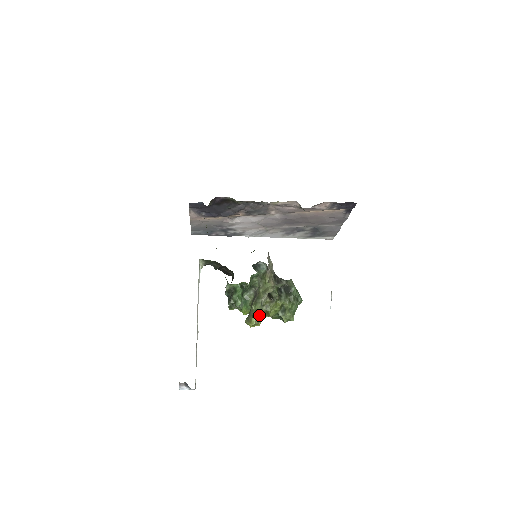
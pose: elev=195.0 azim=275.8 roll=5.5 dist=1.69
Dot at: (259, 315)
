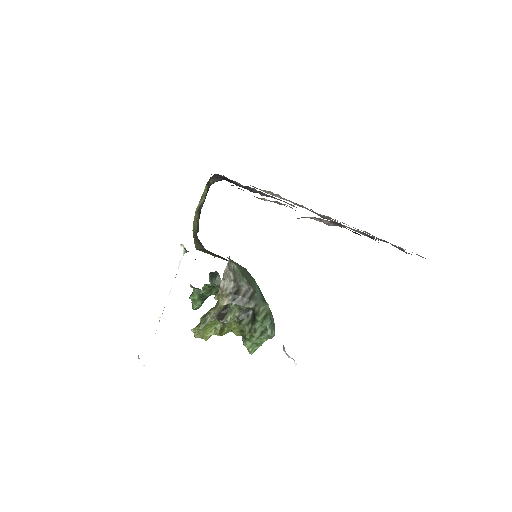
Dot at: (200, 331)
